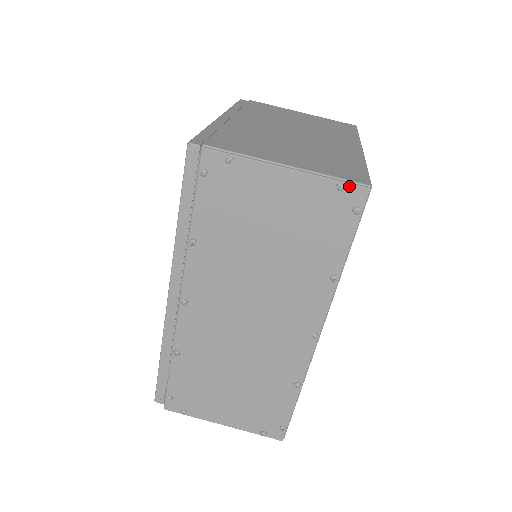
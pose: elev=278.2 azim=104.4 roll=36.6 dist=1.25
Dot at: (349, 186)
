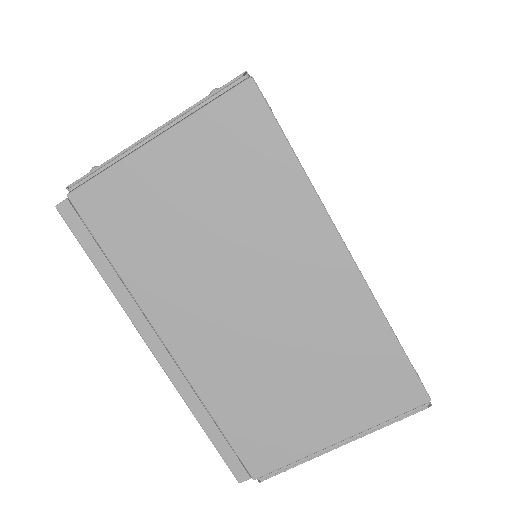
Dot at: (409, 415)
